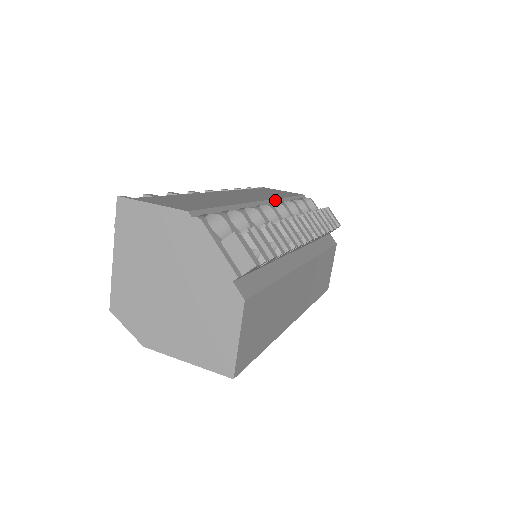
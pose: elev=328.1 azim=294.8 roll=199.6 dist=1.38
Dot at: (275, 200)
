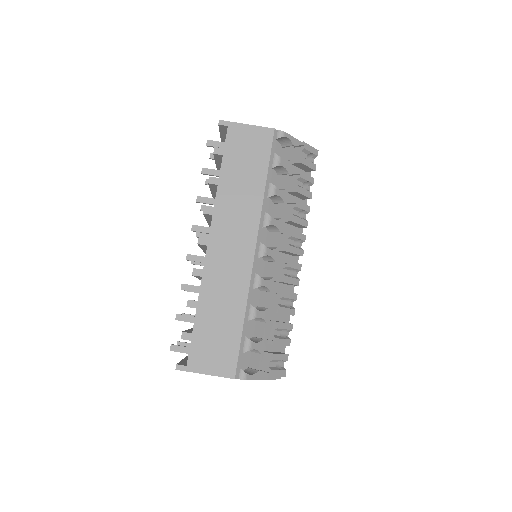
Dot at: (261, 221)
